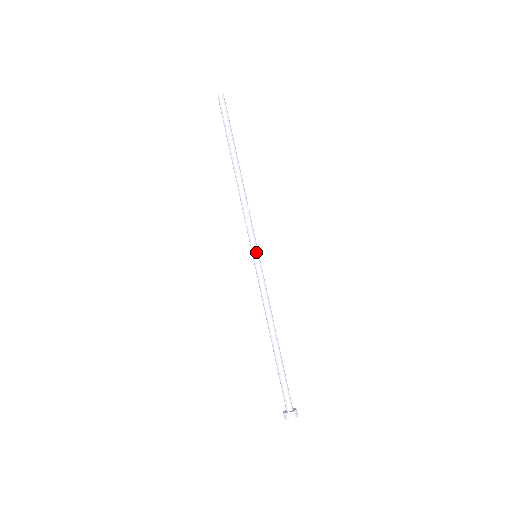
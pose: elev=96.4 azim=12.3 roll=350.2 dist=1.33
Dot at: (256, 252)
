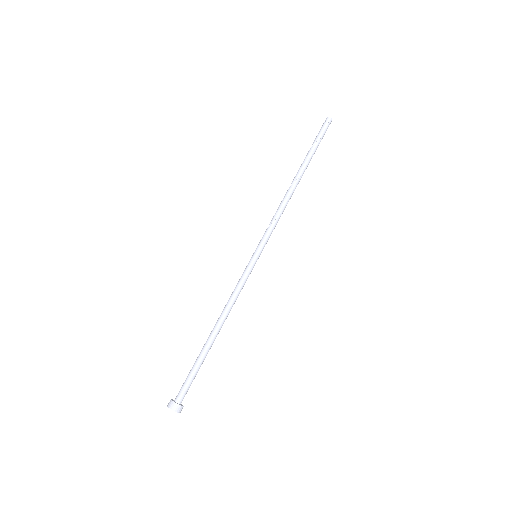
Dot at: (258, 252)
